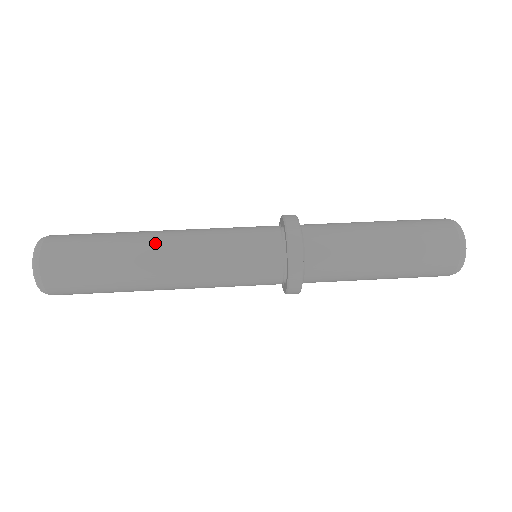
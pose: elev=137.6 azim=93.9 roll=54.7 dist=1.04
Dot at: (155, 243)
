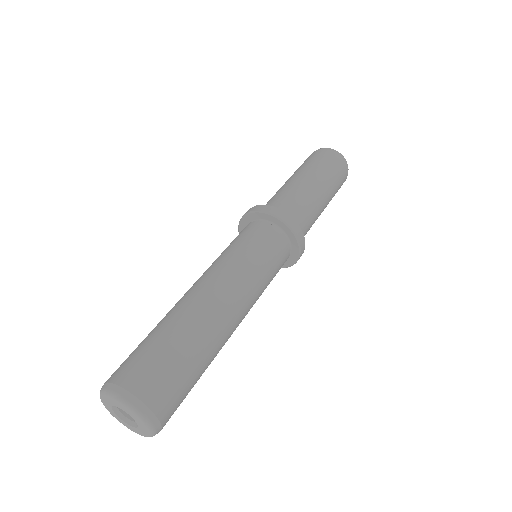
Dot at: (199, 295)
